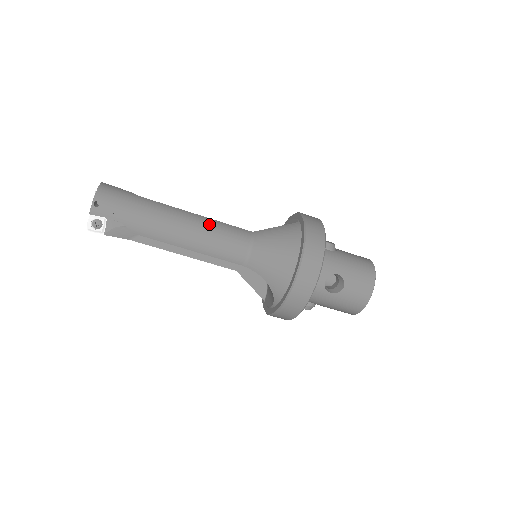
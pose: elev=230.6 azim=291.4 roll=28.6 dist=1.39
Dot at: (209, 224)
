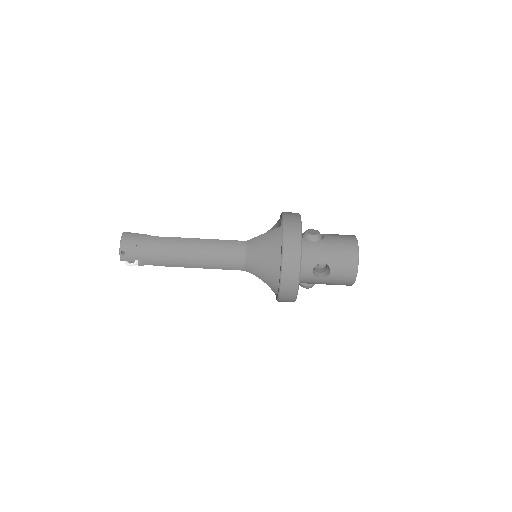
Dot at: (208, 245)
